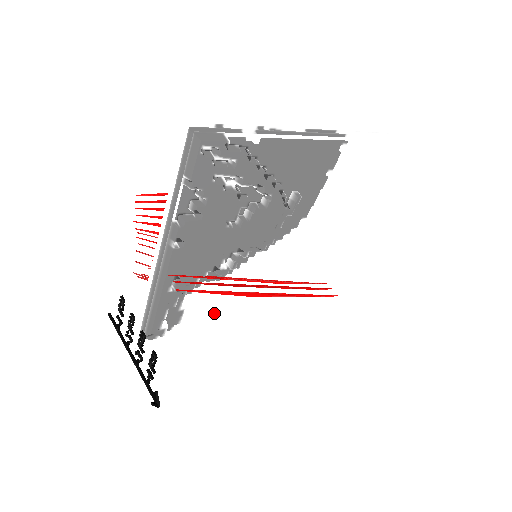
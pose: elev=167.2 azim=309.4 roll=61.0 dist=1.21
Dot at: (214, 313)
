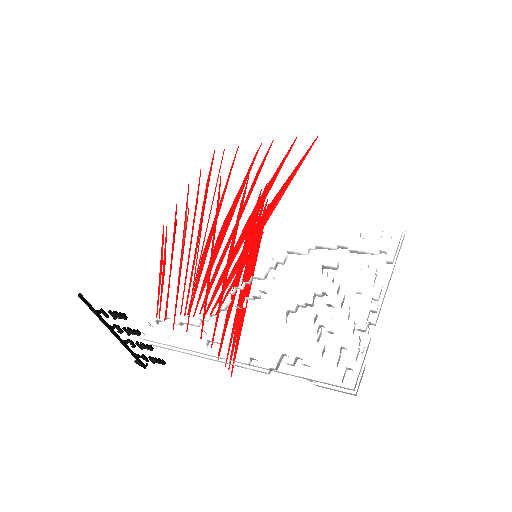
Dot at: occluded
